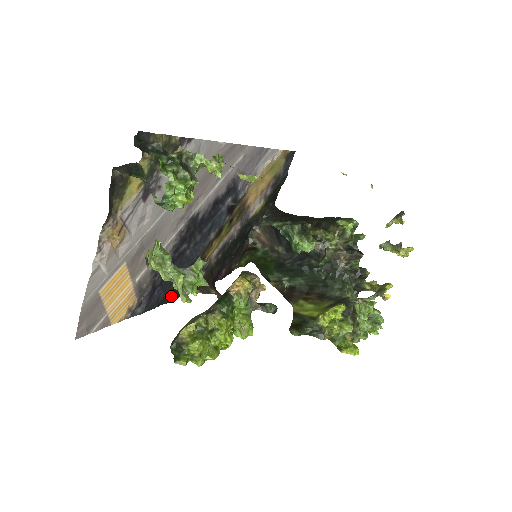
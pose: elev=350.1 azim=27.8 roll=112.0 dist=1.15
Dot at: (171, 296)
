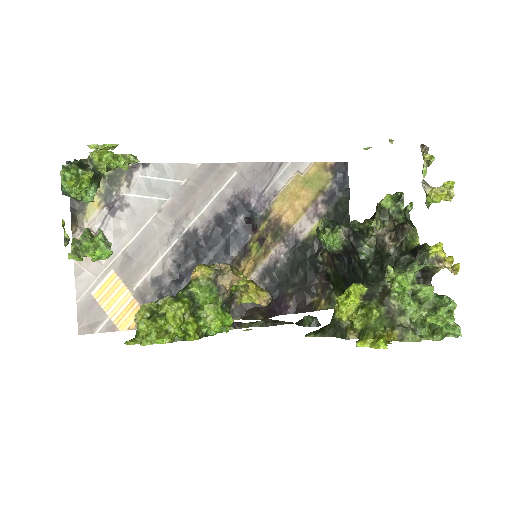
Dot at: occluded
